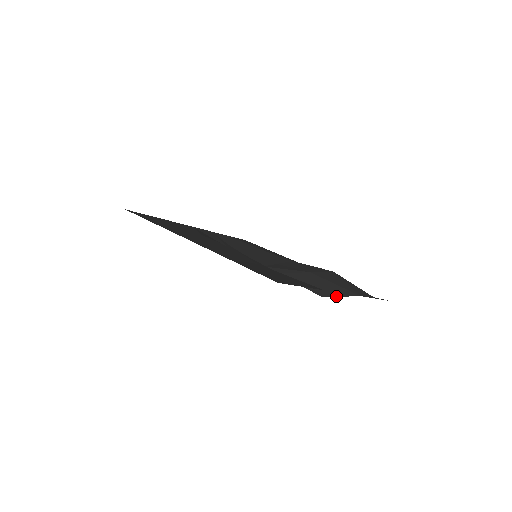
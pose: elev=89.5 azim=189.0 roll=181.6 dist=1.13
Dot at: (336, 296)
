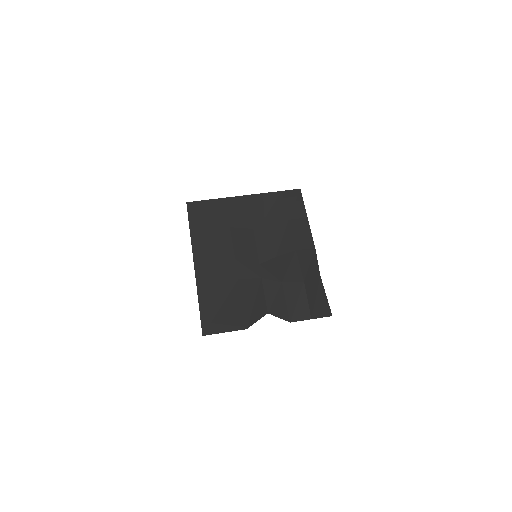
Dot at: (276, 316)
